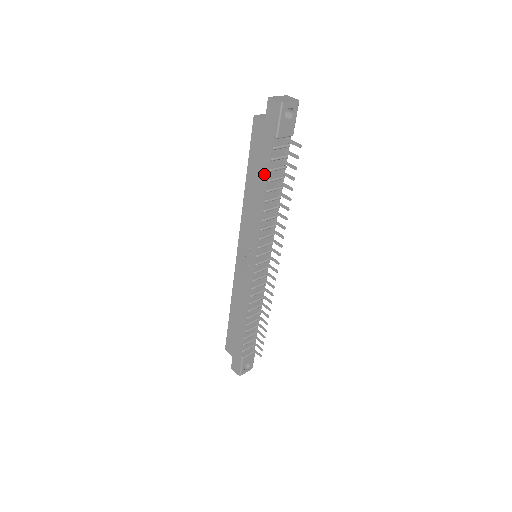
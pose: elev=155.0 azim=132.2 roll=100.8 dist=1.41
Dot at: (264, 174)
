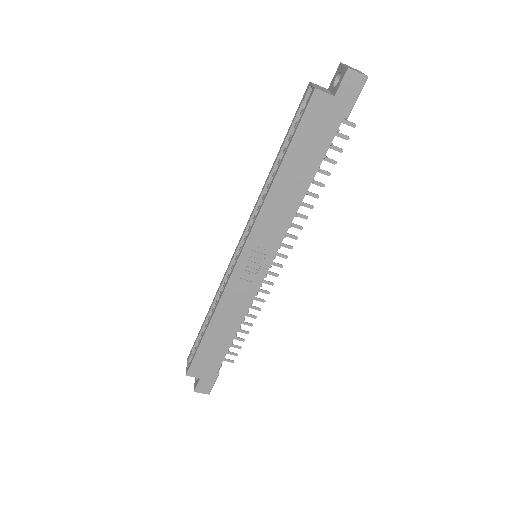
Dot at: (316, 162)
